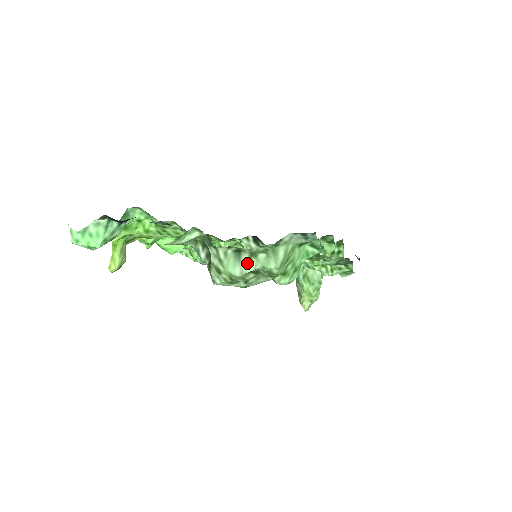
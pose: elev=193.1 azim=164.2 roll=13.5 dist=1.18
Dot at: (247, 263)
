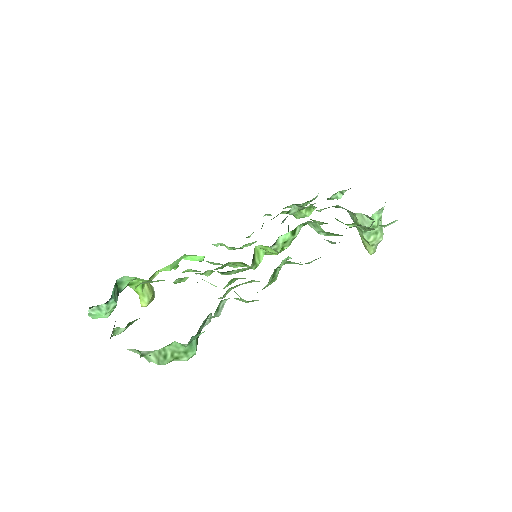
Dot at: occluded
